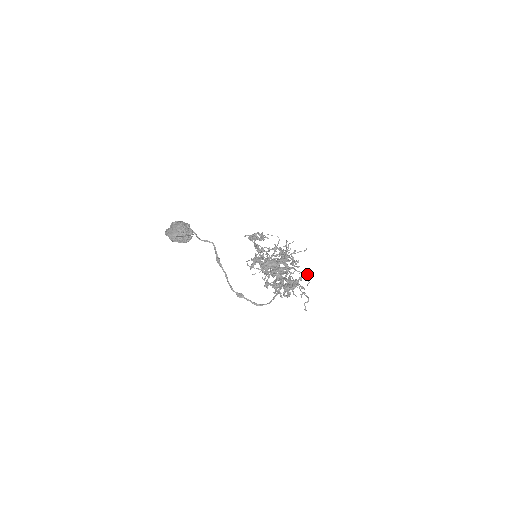
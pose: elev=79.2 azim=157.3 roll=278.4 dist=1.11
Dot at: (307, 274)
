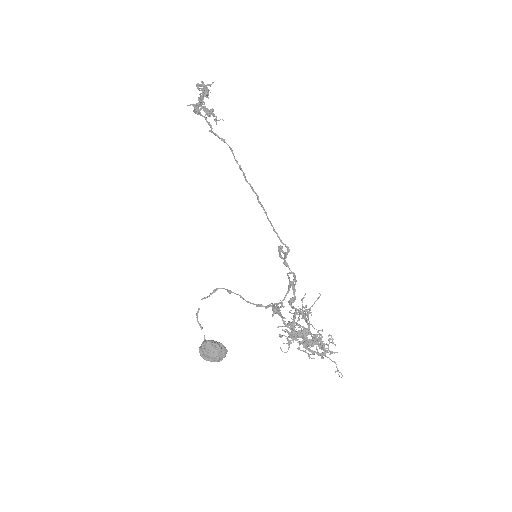
Dot at: (331, 336)
